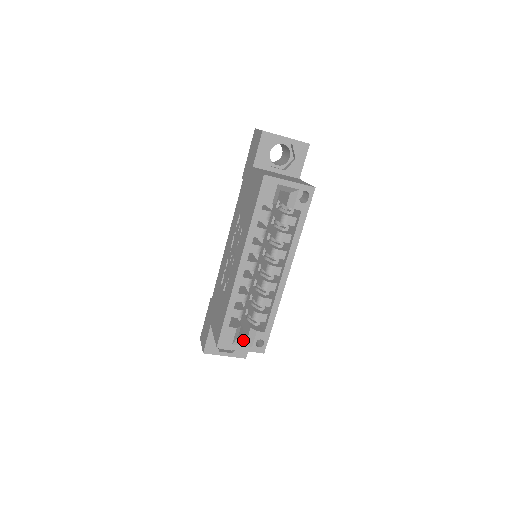
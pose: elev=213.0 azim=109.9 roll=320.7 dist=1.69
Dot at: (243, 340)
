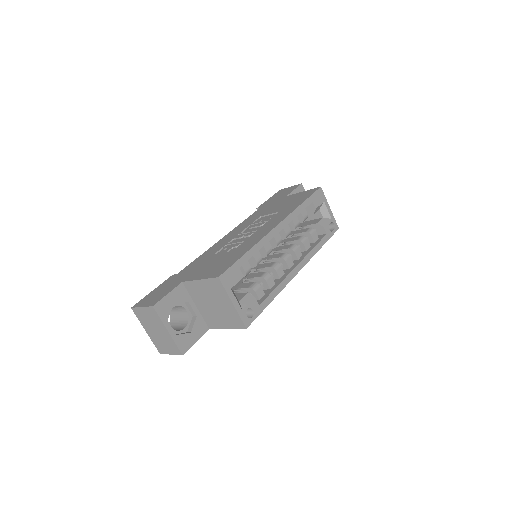
Dot at: occluded
